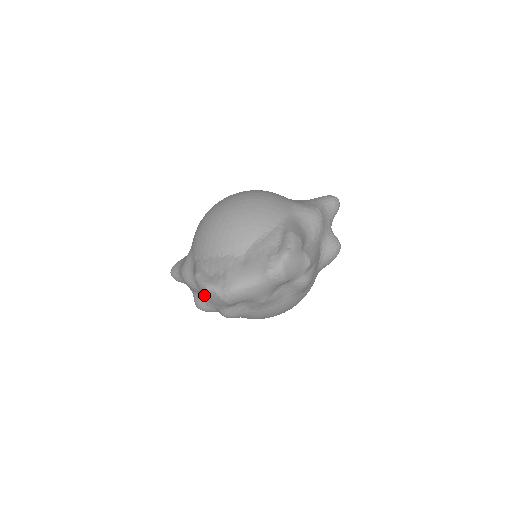
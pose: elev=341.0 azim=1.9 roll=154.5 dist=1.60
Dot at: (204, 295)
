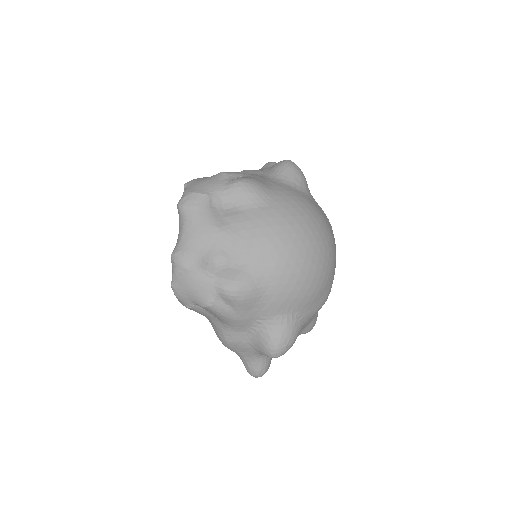
Dot at: (191, 300)
